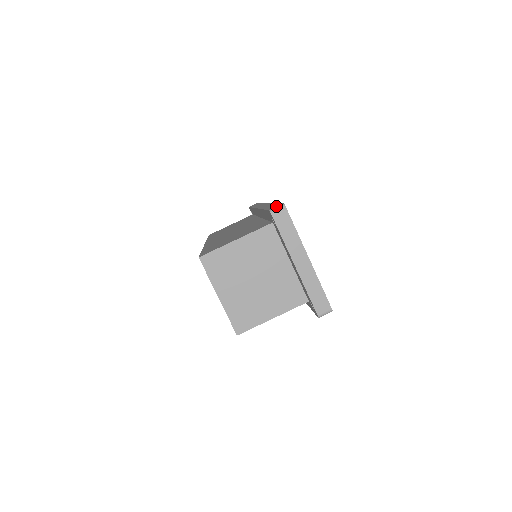
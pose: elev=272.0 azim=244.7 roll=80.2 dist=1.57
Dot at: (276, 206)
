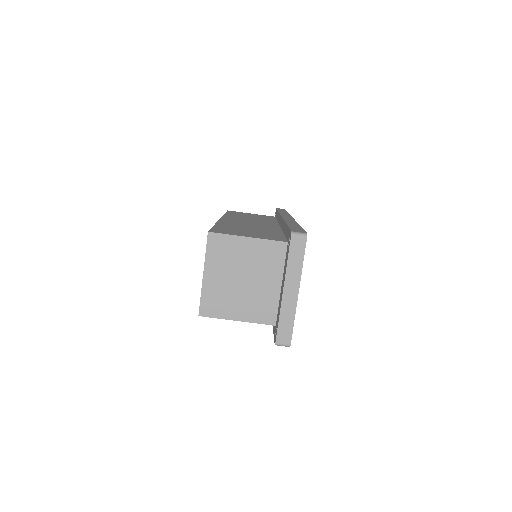
Dot at: (299, 231)
